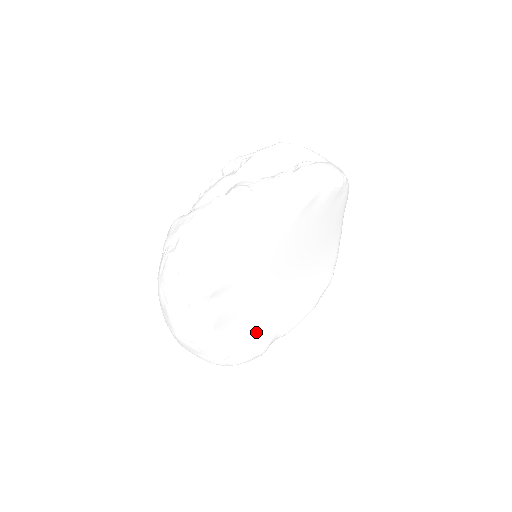
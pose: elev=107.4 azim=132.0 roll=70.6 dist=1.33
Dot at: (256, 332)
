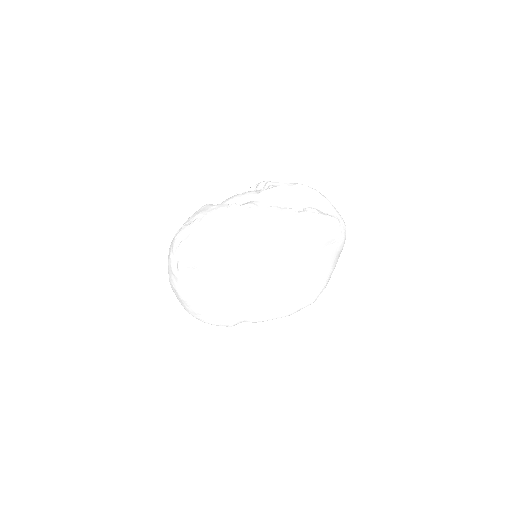
Dot at: (227, 308)
